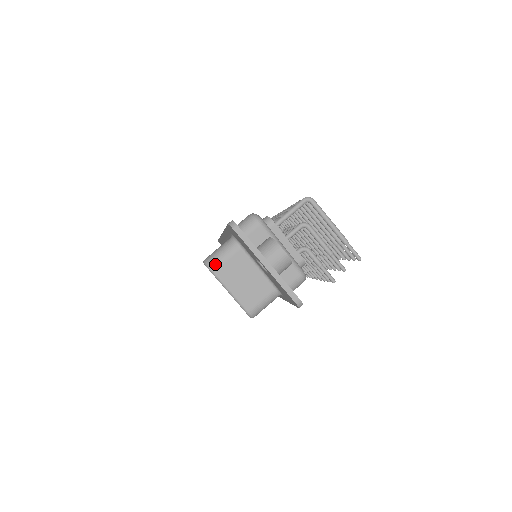
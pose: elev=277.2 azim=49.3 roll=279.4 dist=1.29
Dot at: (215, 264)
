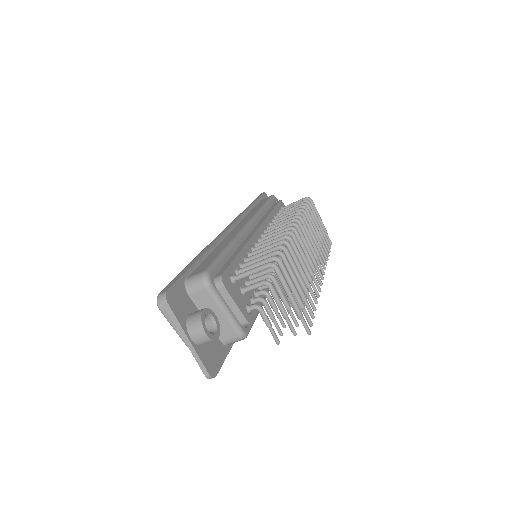
Dot at: (163, 305)
